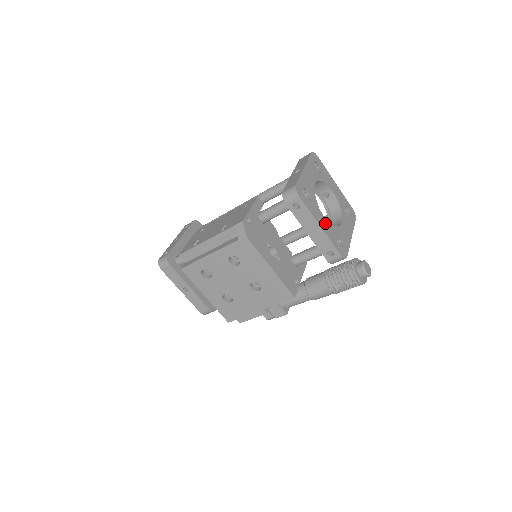
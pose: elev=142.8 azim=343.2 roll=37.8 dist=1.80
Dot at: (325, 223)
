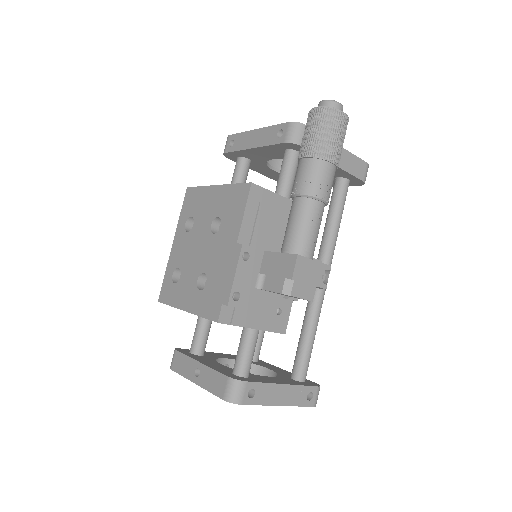
Dot at: occluded
